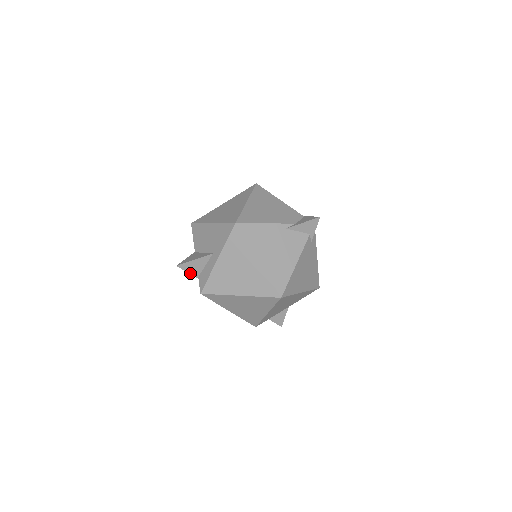
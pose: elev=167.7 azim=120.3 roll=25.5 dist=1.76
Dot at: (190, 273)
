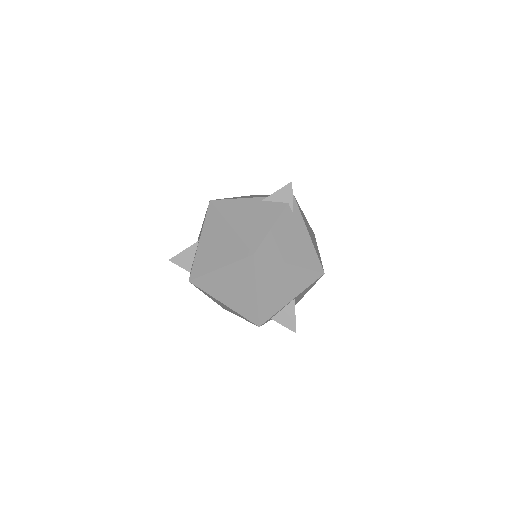
Dot at: (182, 267)
